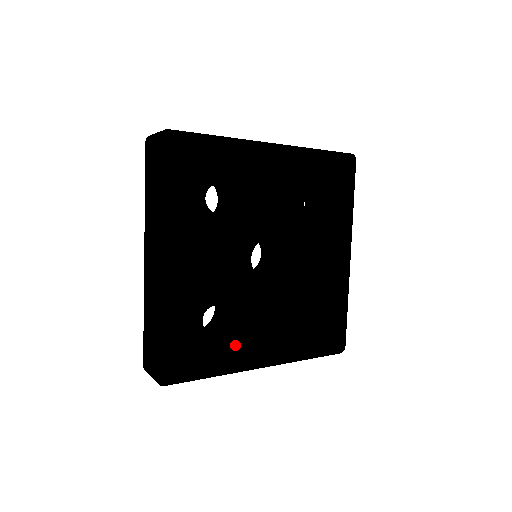
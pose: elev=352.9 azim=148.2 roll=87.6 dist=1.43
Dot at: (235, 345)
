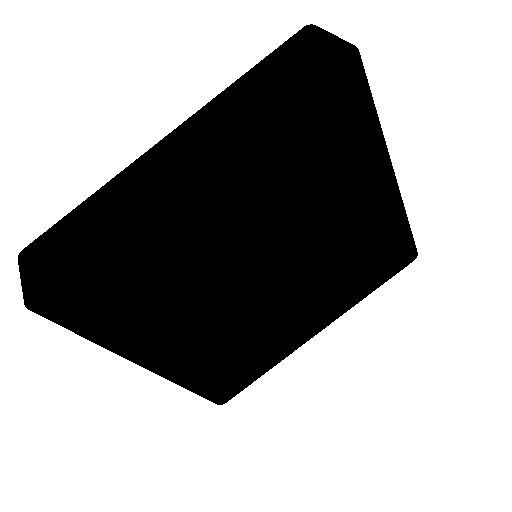
Dot at: (277, 344)
